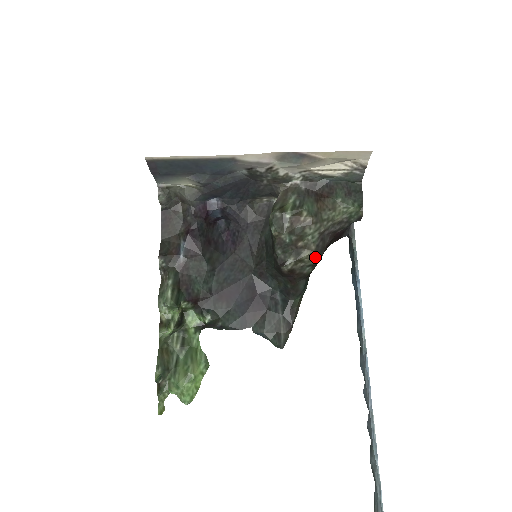
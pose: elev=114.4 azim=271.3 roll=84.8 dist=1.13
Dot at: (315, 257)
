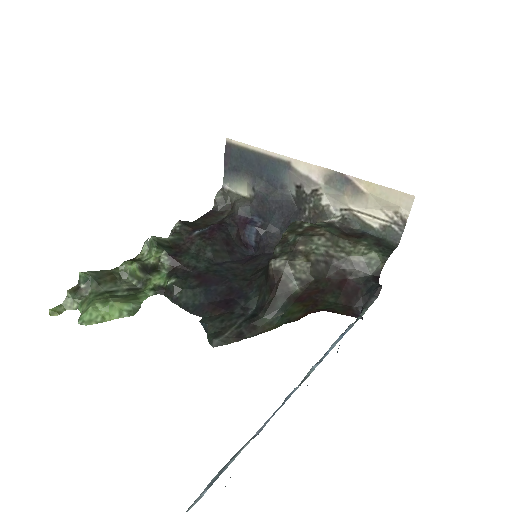
Dot at: (309, 270)
